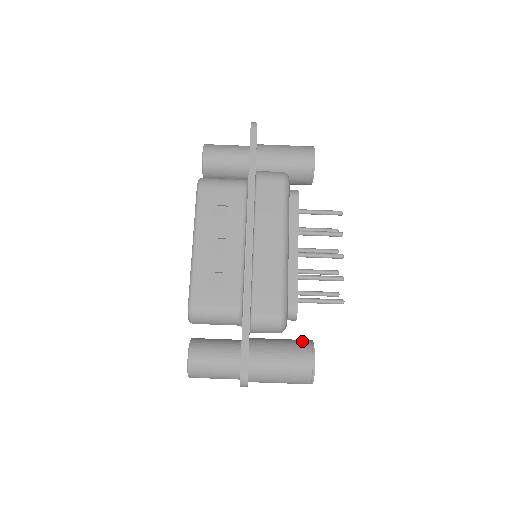
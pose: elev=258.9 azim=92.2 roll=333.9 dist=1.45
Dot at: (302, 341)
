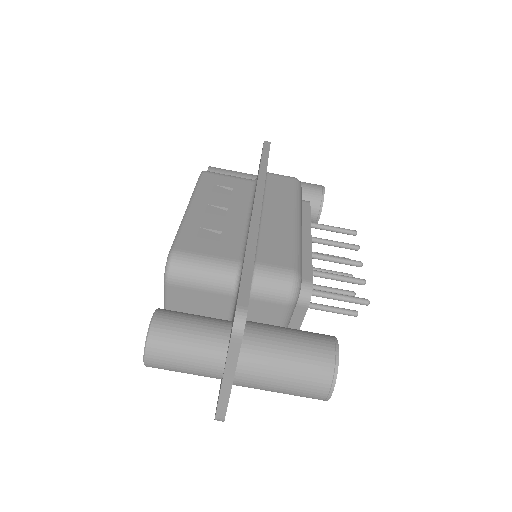
Dot at: occluded
